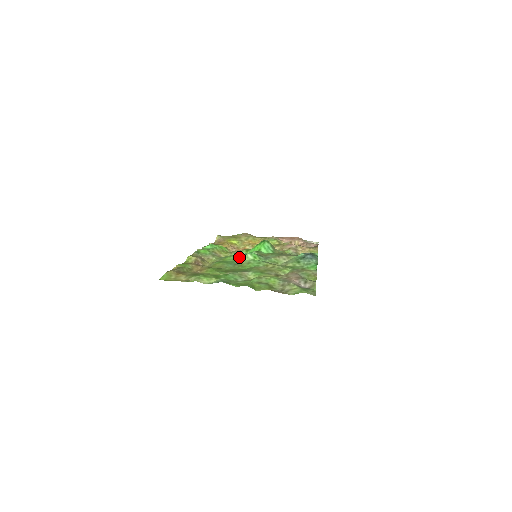
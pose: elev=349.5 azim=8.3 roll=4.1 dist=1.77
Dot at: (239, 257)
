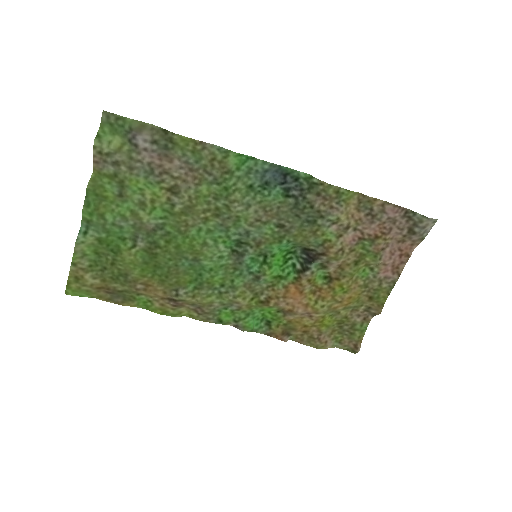
Dot at: (224, 266)
